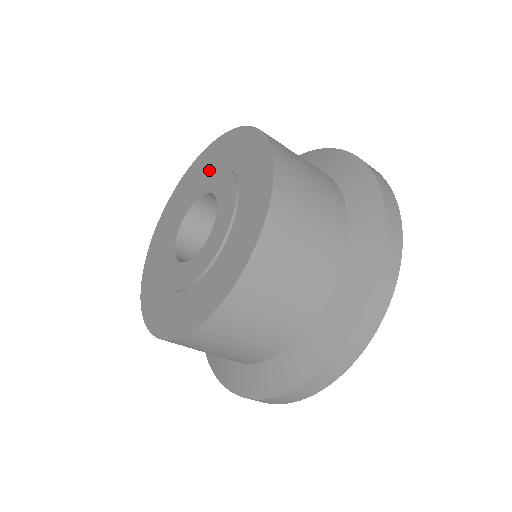
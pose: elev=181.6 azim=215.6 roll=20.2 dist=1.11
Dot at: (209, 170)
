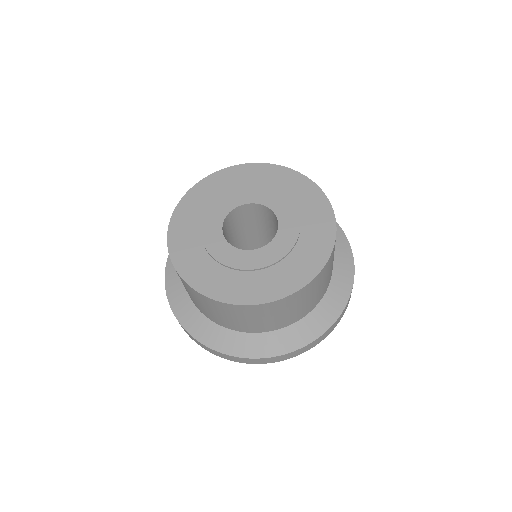
Dot at: (250, 185)
